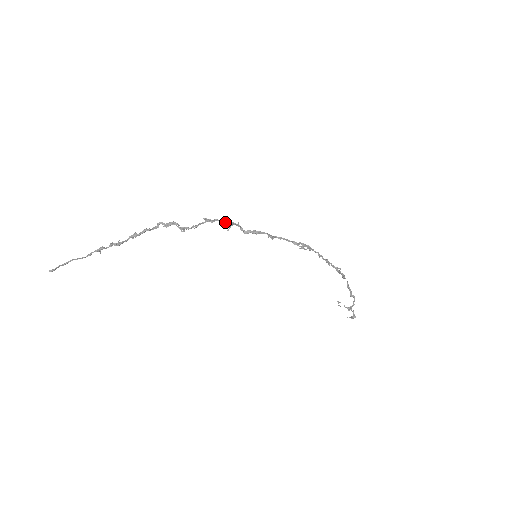
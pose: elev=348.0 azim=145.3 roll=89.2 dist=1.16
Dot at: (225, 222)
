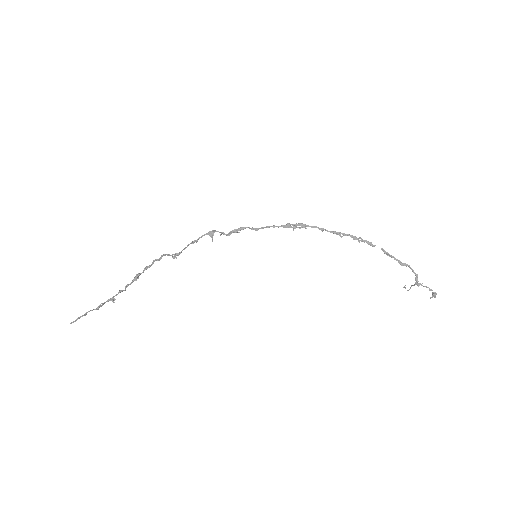
Dot at: (206, 234)
